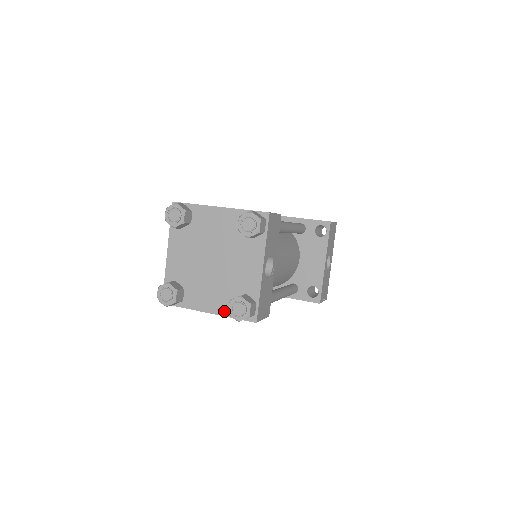
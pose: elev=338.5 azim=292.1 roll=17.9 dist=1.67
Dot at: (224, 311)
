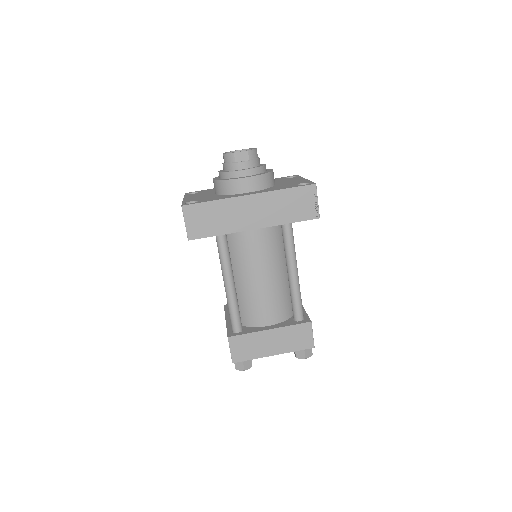
Dot at: occluded
